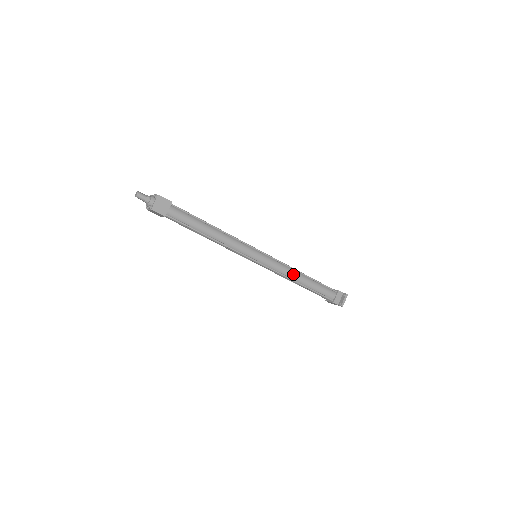
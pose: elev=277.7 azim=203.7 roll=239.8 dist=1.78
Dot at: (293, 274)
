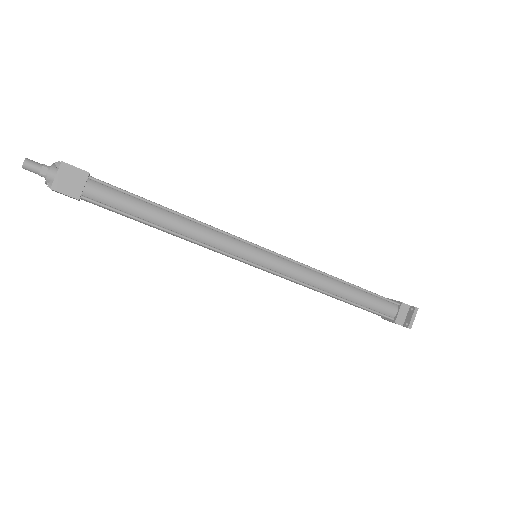
Dot at: (322, 281)
